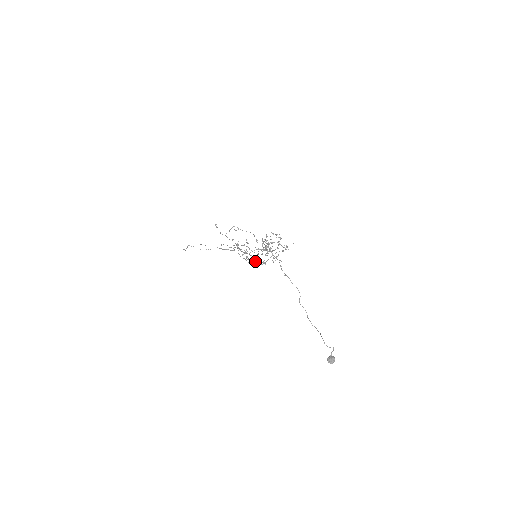
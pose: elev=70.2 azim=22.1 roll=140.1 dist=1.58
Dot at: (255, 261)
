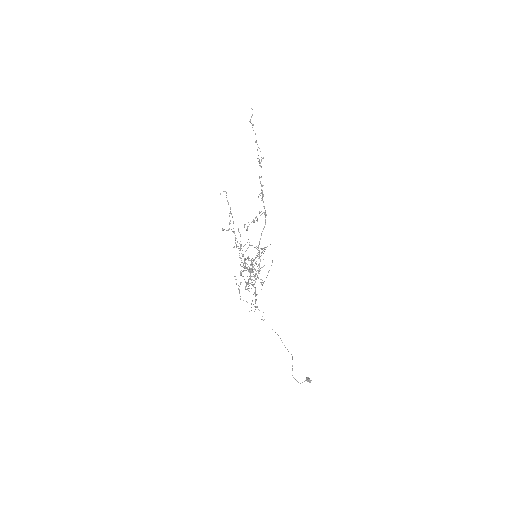
Dot at: occluded
